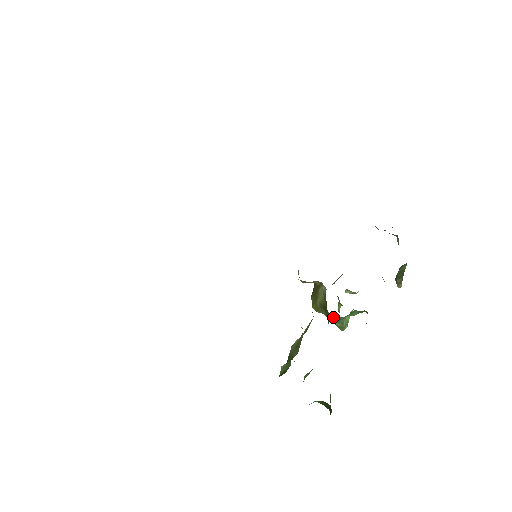
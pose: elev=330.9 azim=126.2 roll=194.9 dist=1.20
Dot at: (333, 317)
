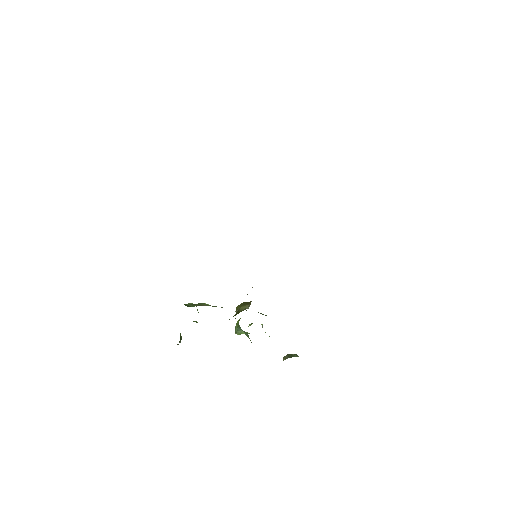
Dot at: occluded
